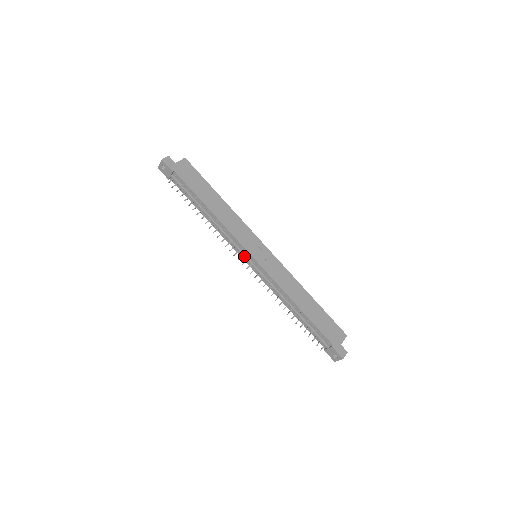
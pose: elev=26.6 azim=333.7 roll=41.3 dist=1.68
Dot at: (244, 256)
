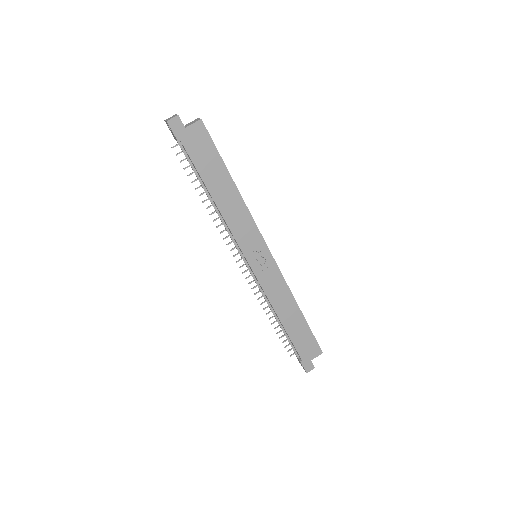
Dot at: (241, 256)
